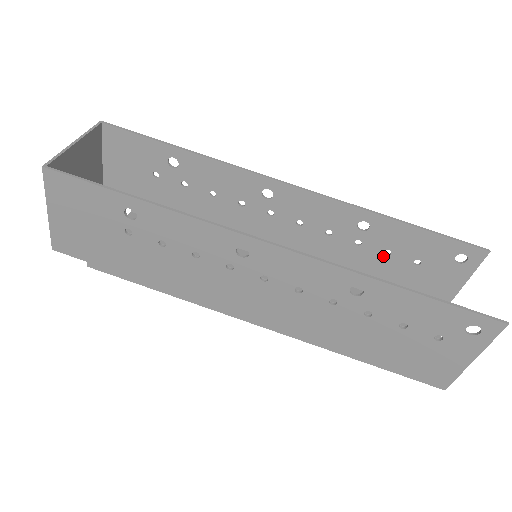
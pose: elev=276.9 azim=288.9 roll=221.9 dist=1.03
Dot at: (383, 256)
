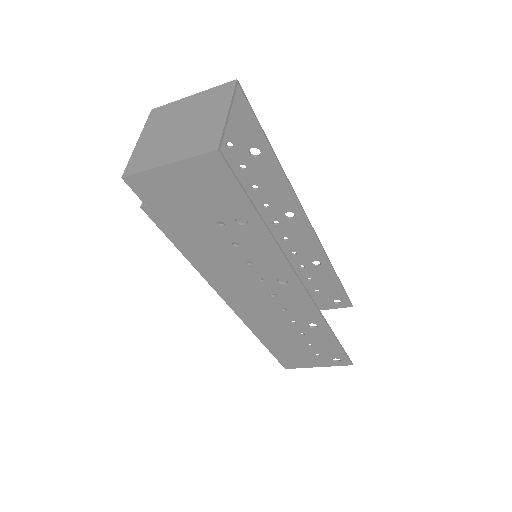
Dot at: (305, 279)
